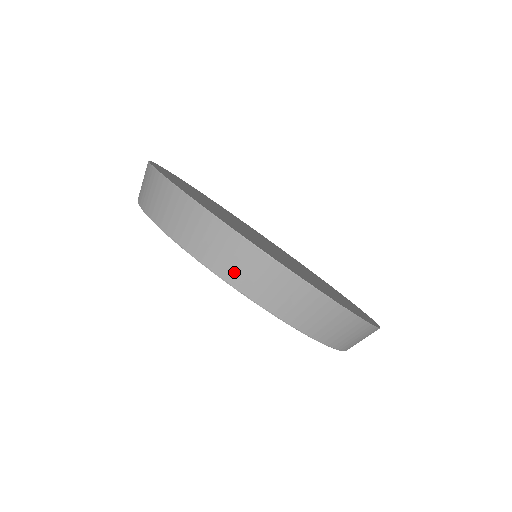
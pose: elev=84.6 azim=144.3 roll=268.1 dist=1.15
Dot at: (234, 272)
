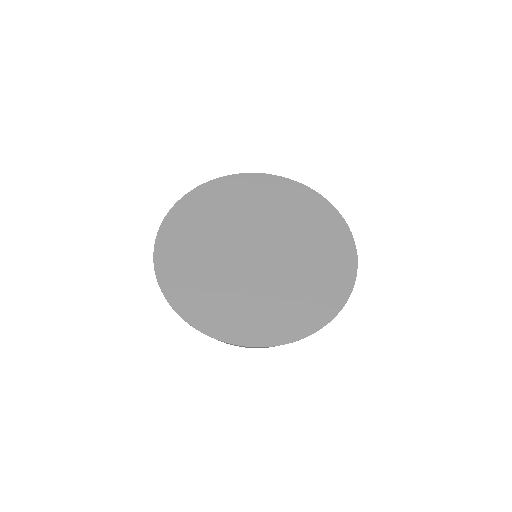
Dot at: occluded
